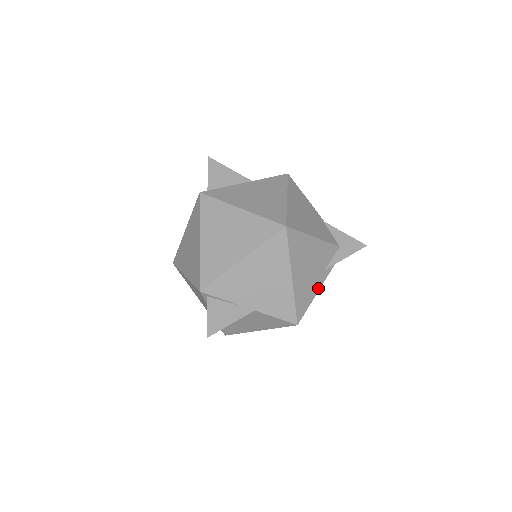
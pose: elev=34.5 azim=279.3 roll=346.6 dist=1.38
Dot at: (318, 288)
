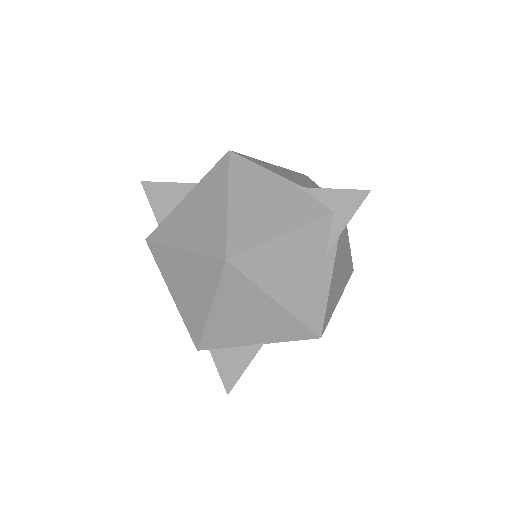
Dot at: (328, 281)
